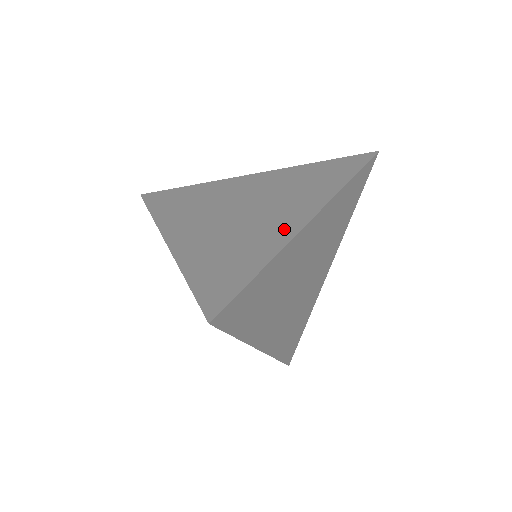
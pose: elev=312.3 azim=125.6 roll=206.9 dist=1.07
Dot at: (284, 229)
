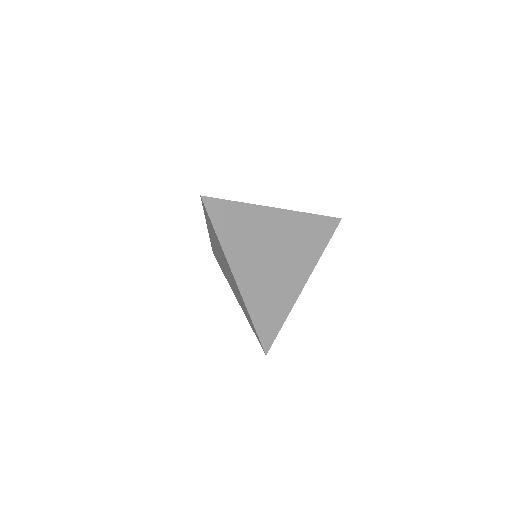
Dot at: occluded
